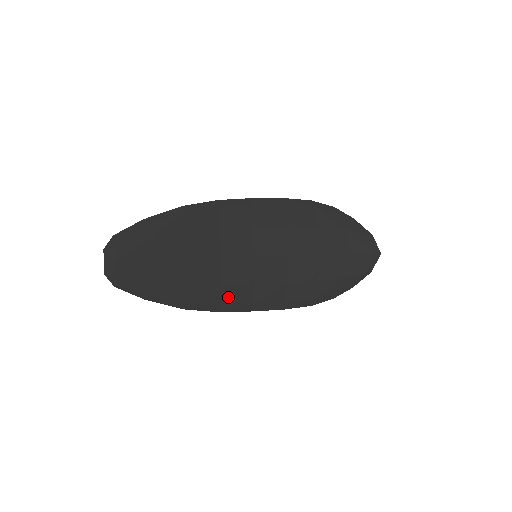
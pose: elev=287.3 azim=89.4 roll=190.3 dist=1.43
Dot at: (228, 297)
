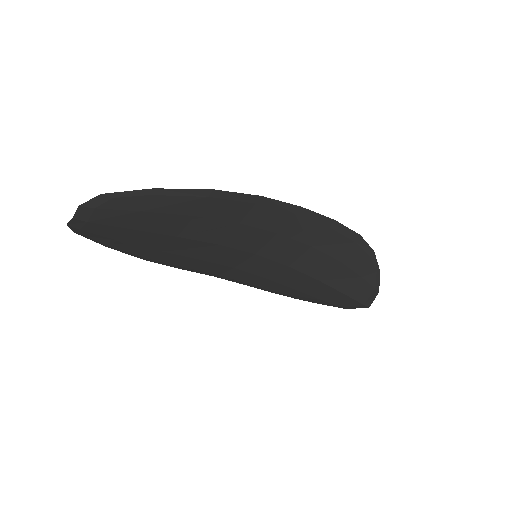
Dot at: (200, 266)
